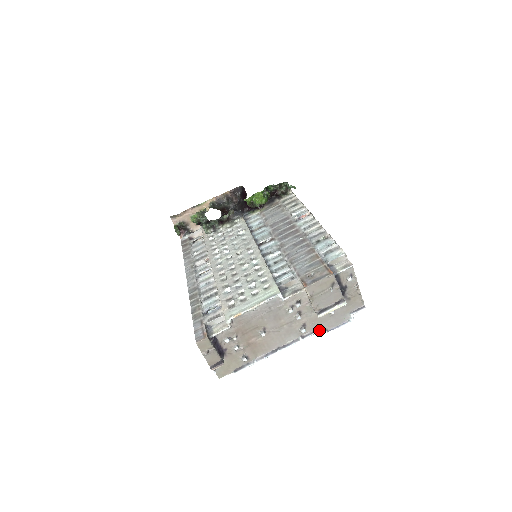
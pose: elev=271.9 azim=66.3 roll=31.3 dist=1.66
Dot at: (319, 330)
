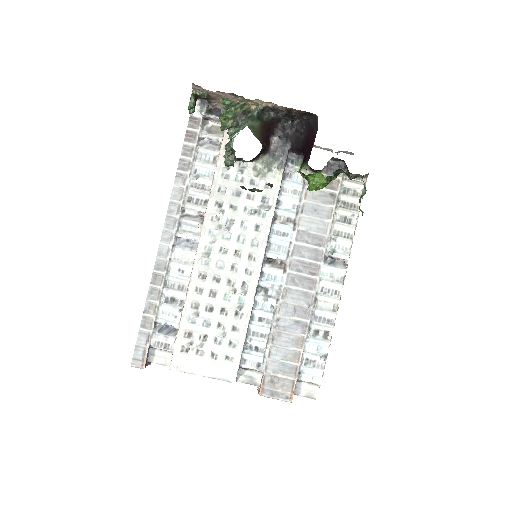
Dot at: occluded
